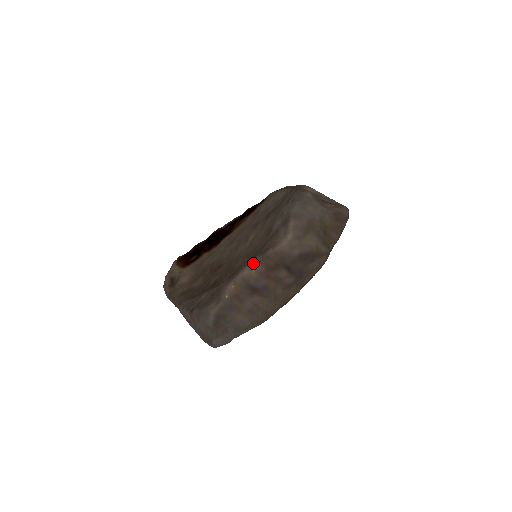
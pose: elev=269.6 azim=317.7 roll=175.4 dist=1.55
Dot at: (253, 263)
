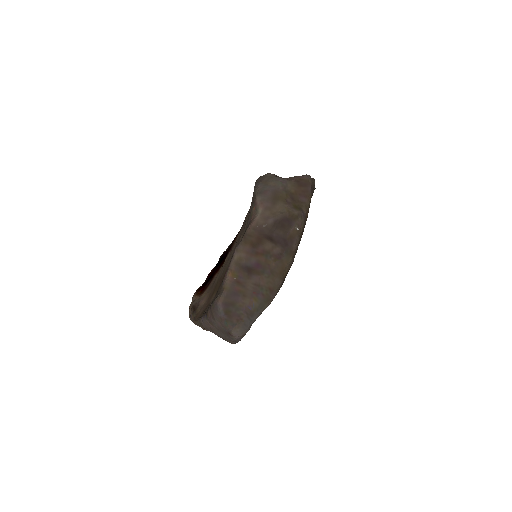
Dot at: (239, 246)
